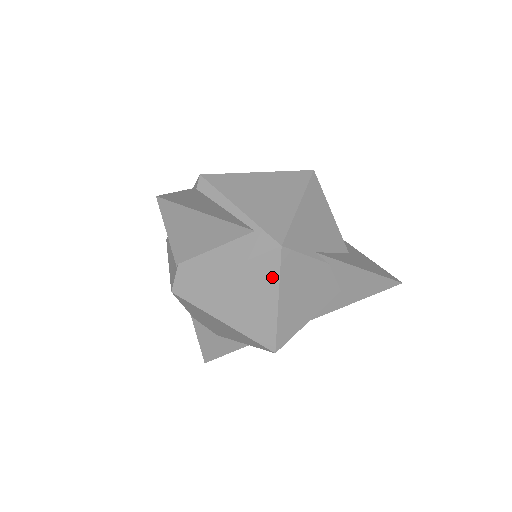
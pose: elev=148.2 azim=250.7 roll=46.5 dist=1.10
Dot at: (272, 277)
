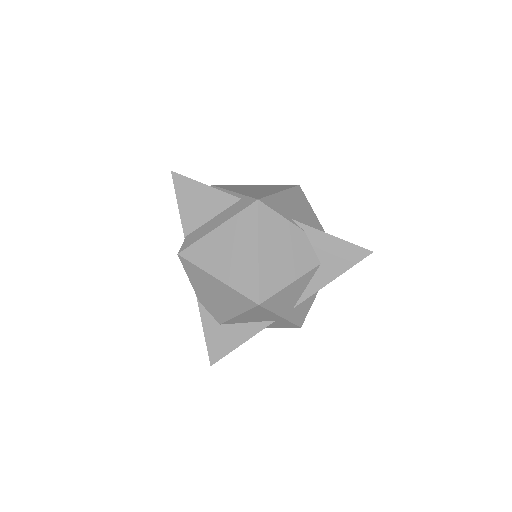
Dot at: (252, 228)
